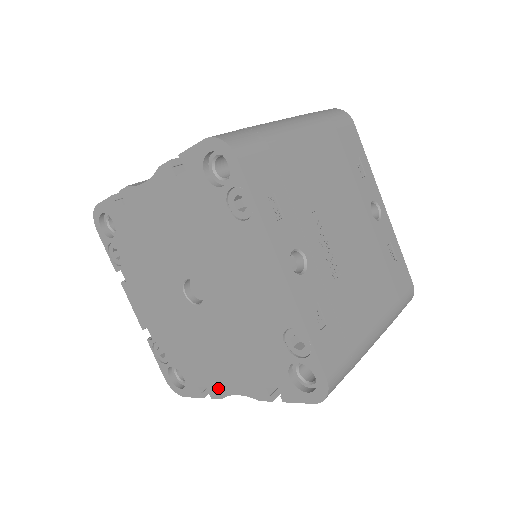
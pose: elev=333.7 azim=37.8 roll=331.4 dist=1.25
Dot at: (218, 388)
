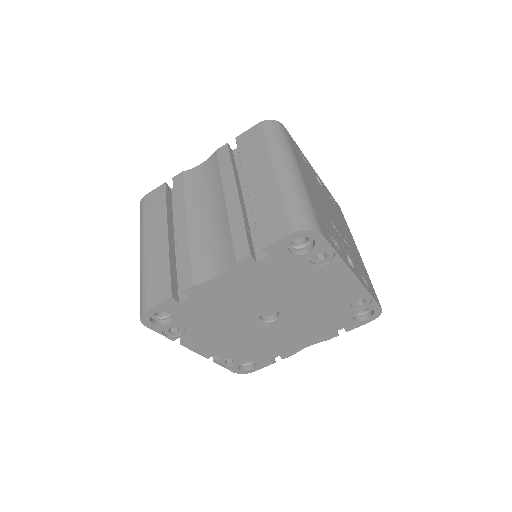
Dot at: (291, 352)
